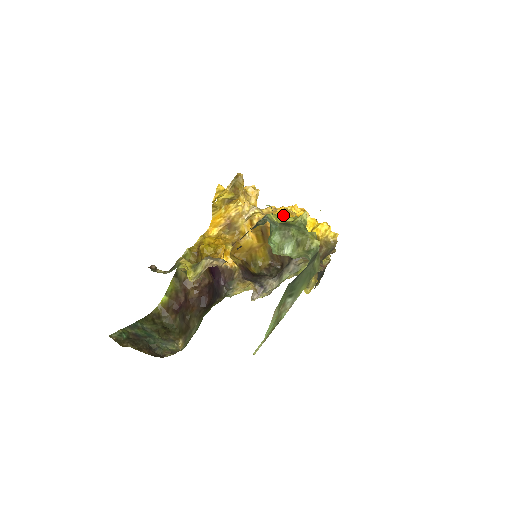
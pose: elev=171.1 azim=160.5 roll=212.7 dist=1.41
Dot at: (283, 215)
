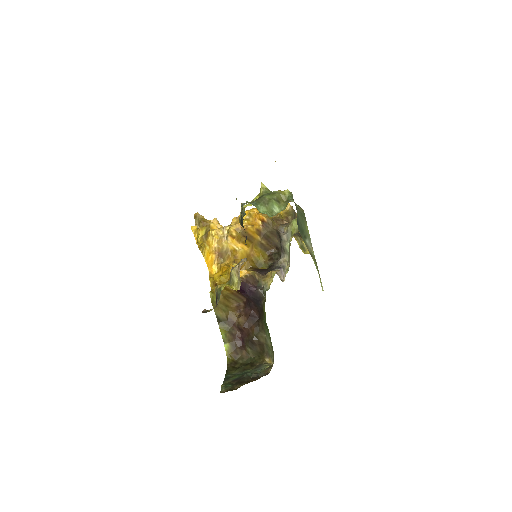
Dot at: (246, 215)
